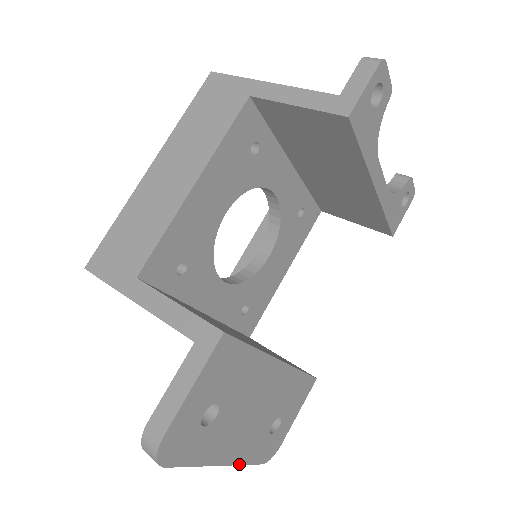
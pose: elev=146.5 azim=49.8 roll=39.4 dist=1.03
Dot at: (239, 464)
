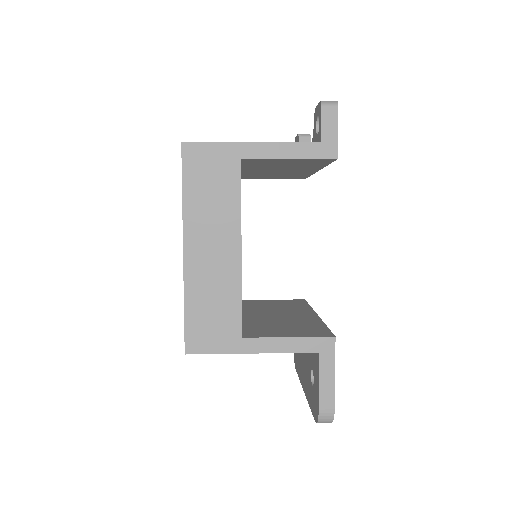
Dot at: occluded
